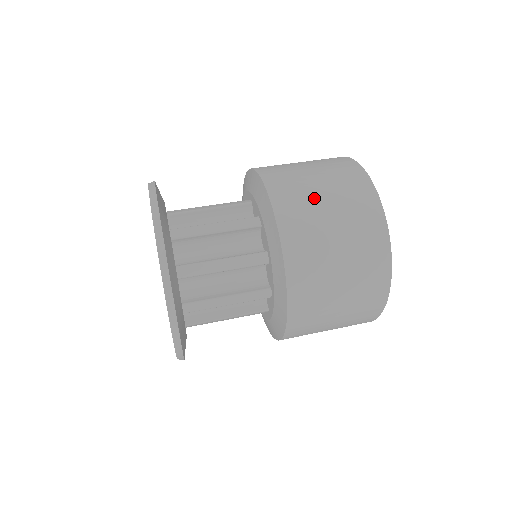
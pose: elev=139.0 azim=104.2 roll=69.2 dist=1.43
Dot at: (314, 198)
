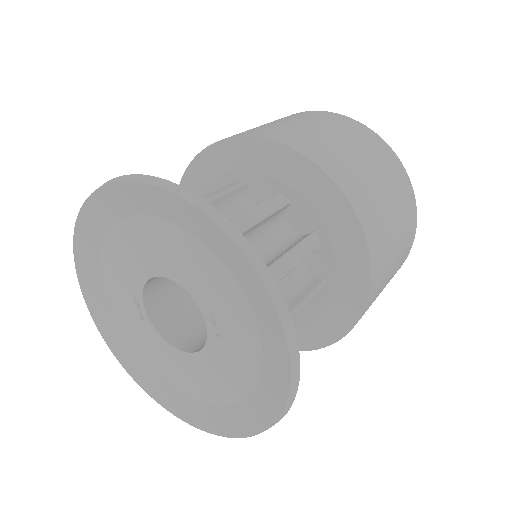
Dot at: (342, 149)
